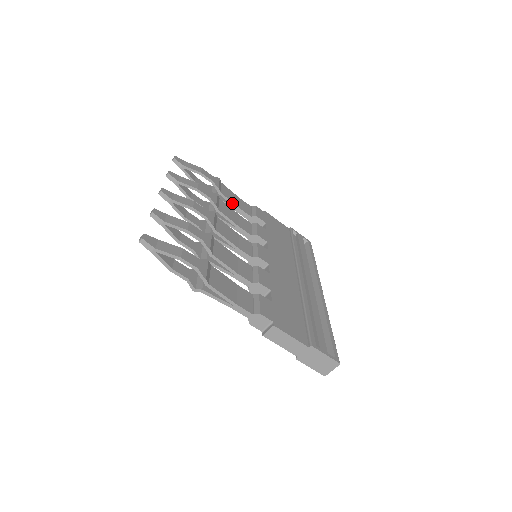
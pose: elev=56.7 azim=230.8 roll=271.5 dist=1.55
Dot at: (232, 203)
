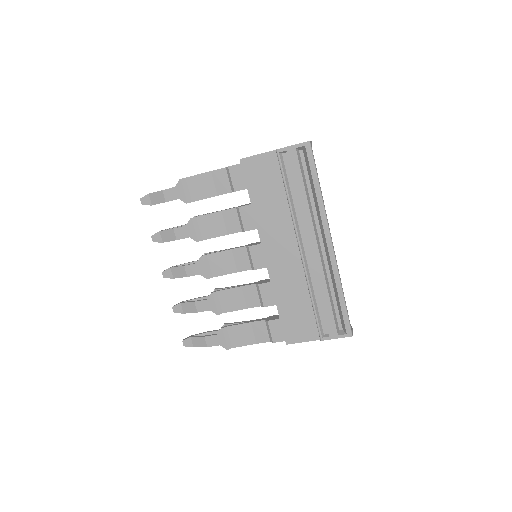
Dot at: occluded
